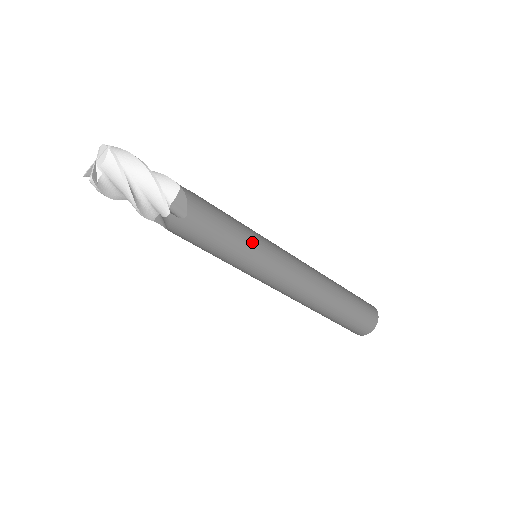
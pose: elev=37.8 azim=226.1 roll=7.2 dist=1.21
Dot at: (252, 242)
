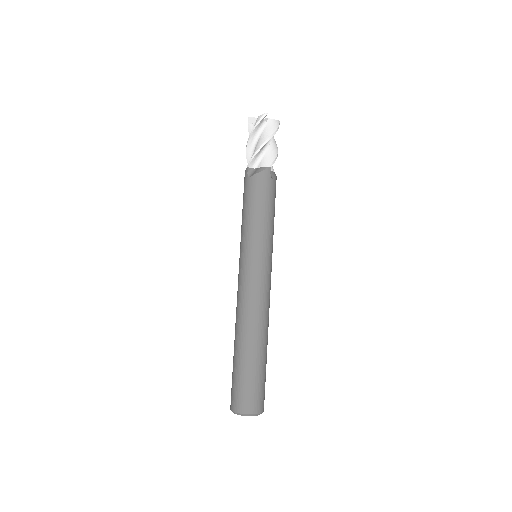
Dot at: occluded
